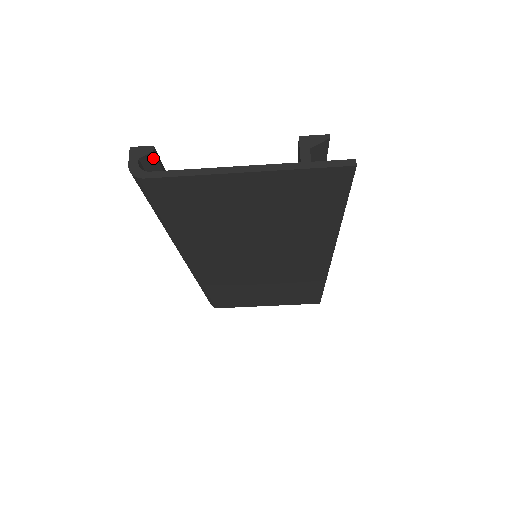
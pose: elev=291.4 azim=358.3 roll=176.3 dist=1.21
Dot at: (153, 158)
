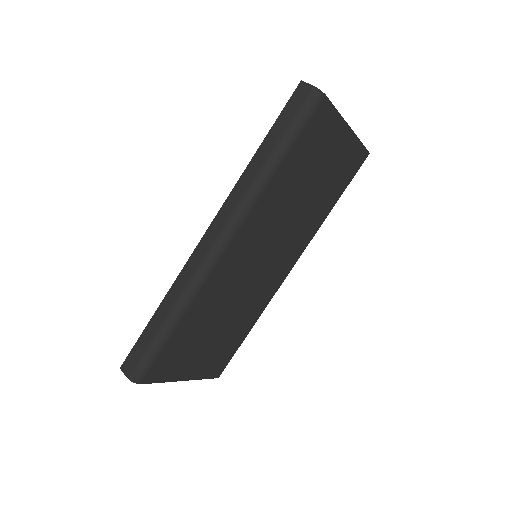
Dot at: occluded
